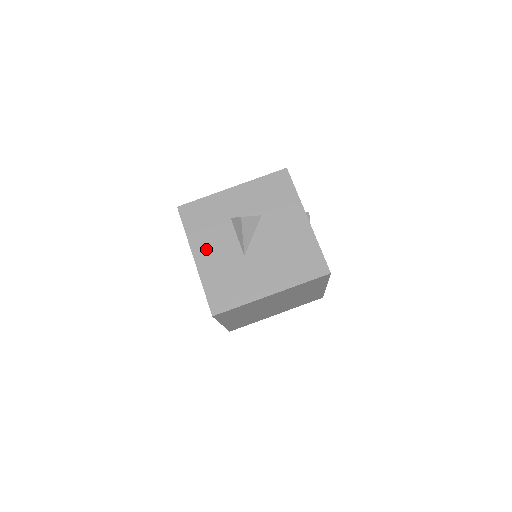
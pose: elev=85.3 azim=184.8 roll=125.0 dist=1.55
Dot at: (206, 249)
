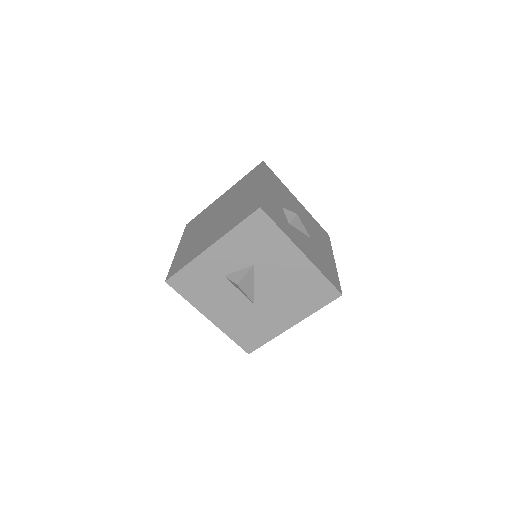
Dot at: (215, 309)
